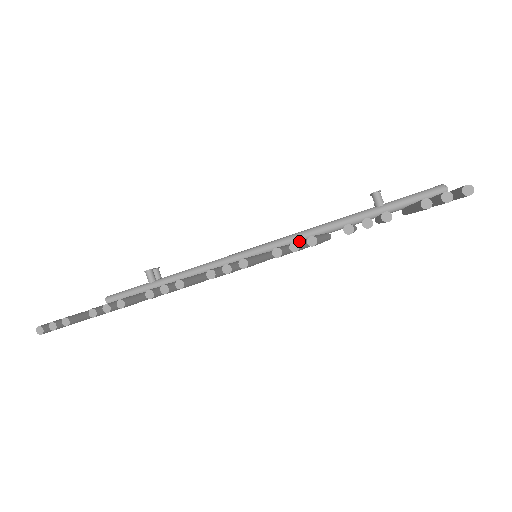
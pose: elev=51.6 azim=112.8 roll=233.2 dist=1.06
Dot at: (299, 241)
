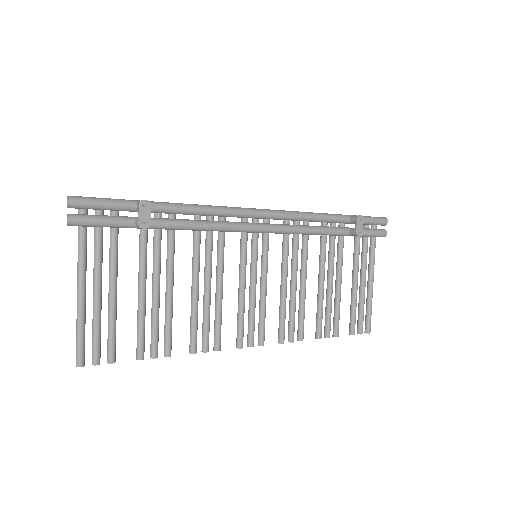
Dot at: occluded
